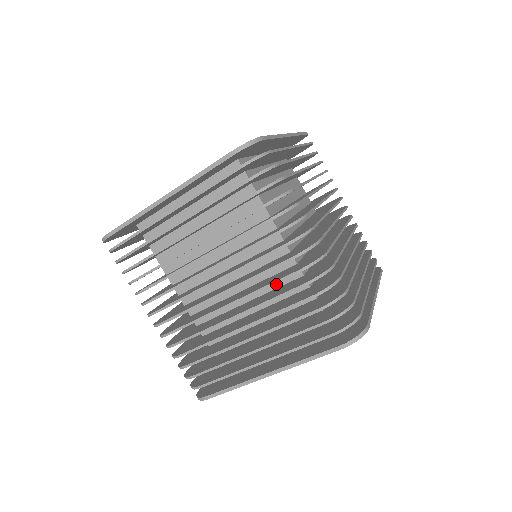
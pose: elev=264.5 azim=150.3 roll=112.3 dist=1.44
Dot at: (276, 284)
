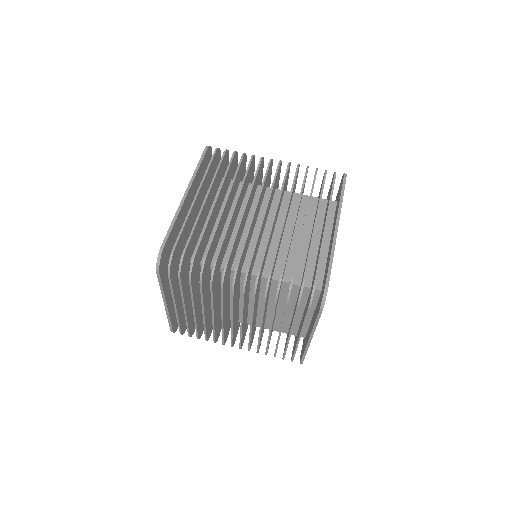
Dot at: (264, 290)
